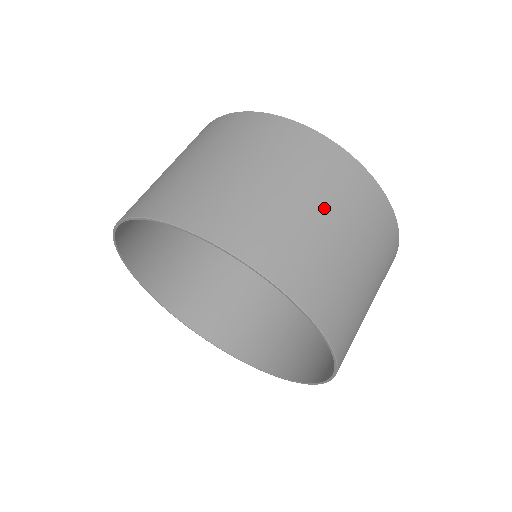
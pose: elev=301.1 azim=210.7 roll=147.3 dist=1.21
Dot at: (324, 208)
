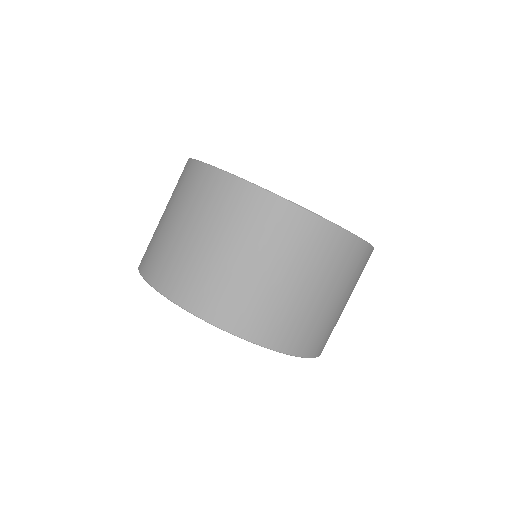
Dot at: (205, 230)
